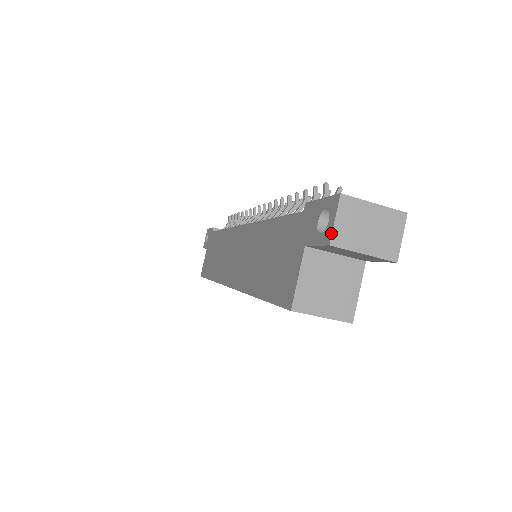
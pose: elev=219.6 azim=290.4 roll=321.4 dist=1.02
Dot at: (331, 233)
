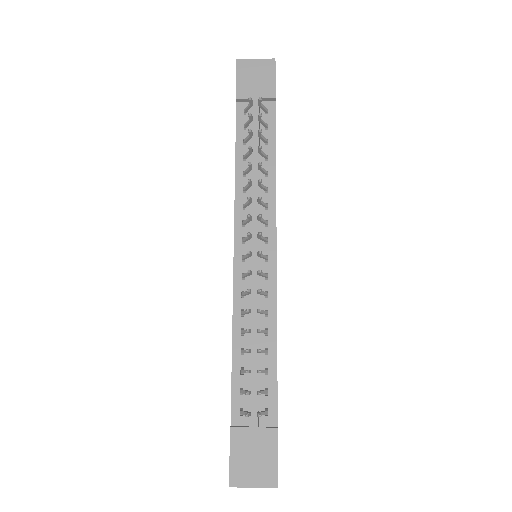
Dot at: occluded
